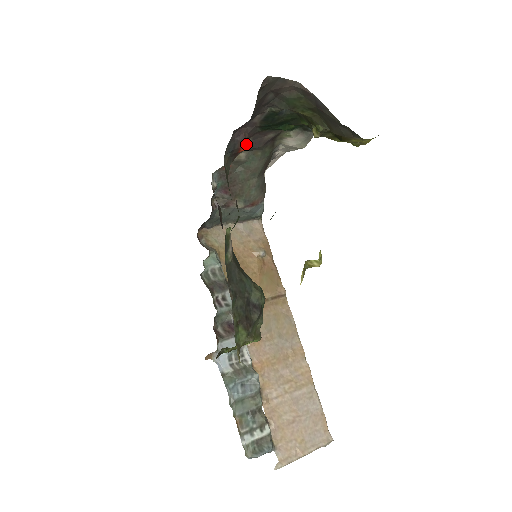
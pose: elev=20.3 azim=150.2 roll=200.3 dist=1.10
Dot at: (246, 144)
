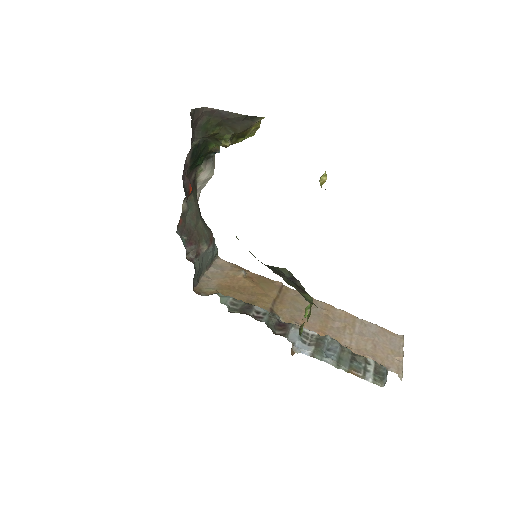
Dot at: (189, 186)
